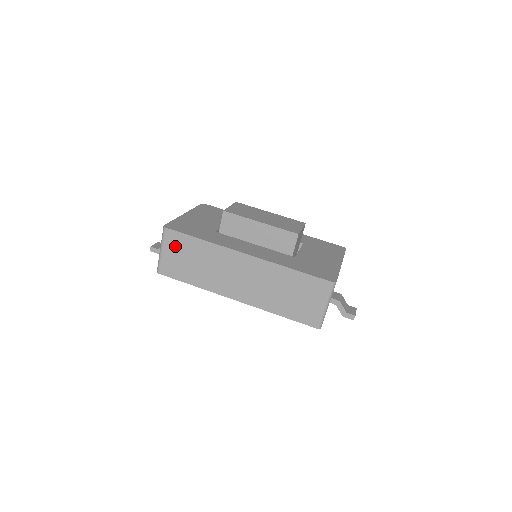
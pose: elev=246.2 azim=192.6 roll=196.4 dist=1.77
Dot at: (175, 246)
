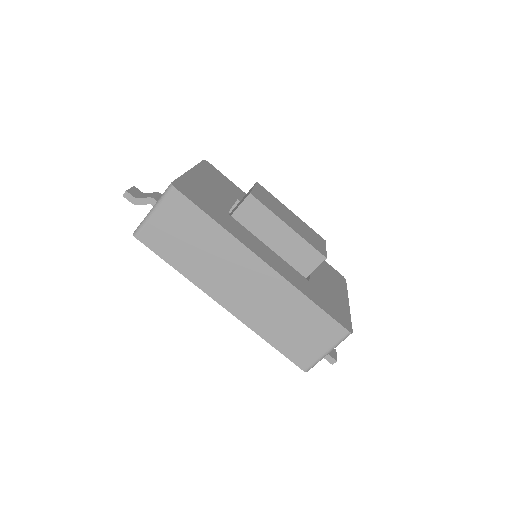
Dot at: (176, 215)
